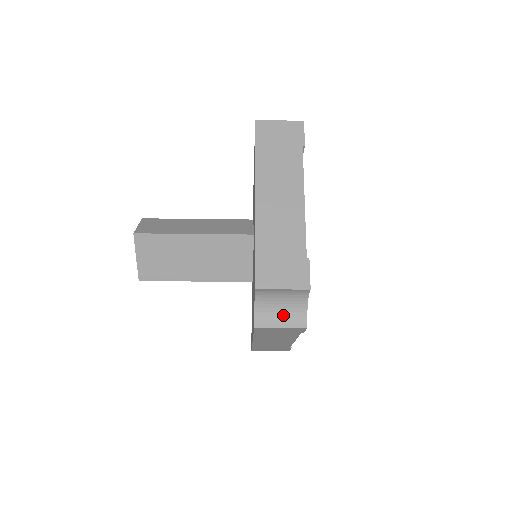
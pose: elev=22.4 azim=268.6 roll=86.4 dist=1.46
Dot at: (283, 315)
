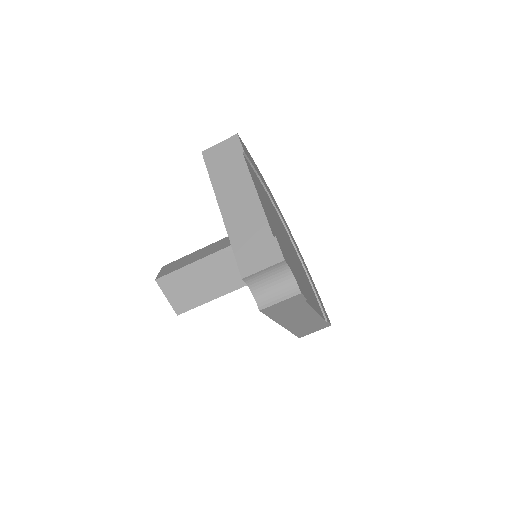
Dot at: (278, 291)
